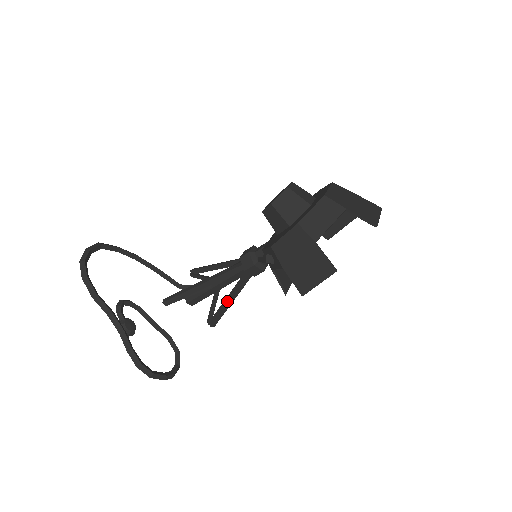
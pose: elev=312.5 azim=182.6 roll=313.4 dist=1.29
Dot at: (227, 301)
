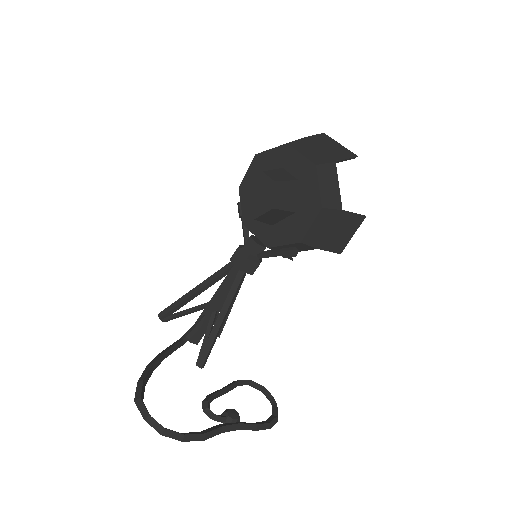
Dot at: (230, 308)
